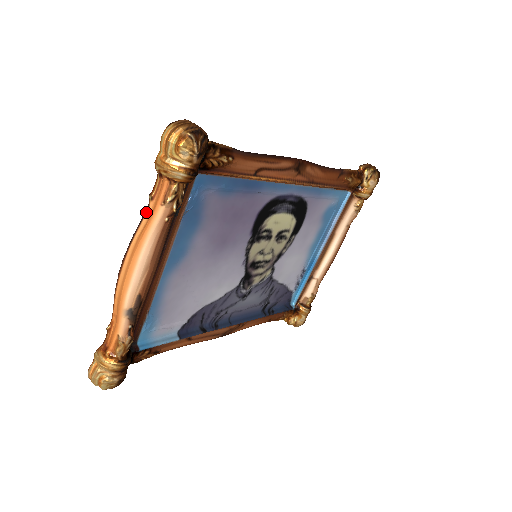
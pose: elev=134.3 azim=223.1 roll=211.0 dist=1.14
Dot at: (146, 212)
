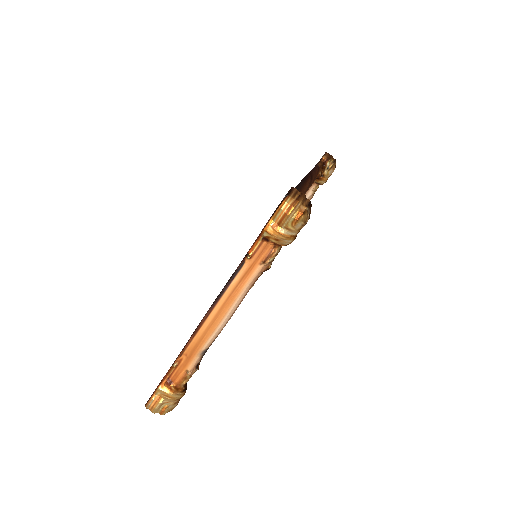
Dot at: (240, 269)
